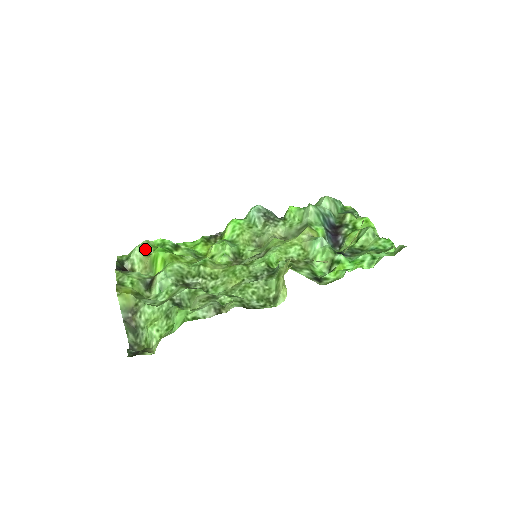
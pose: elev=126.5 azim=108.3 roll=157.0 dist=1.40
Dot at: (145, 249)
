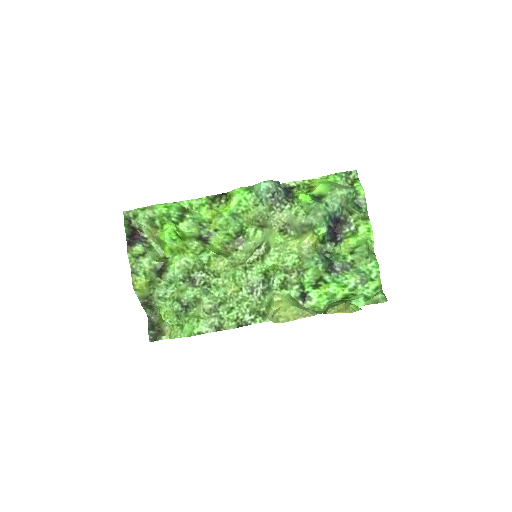
Dot at: (151, 221)
